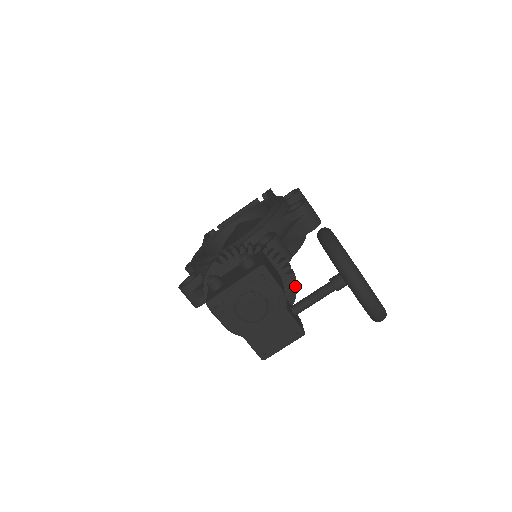
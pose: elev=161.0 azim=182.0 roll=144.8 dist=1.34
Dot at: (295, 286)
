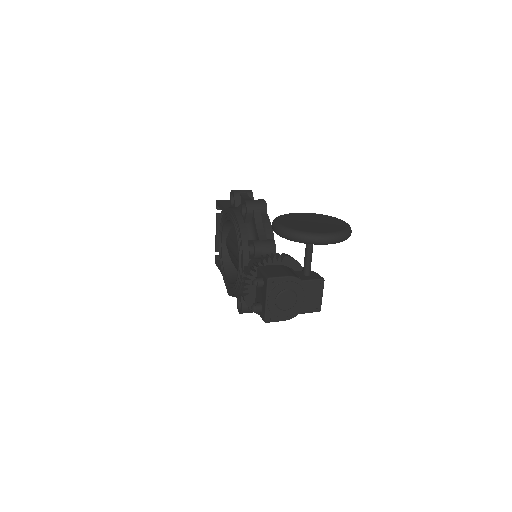
Dot at: (293, 260)
